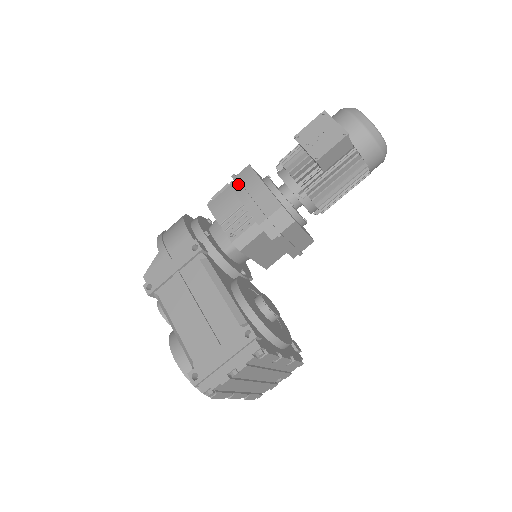
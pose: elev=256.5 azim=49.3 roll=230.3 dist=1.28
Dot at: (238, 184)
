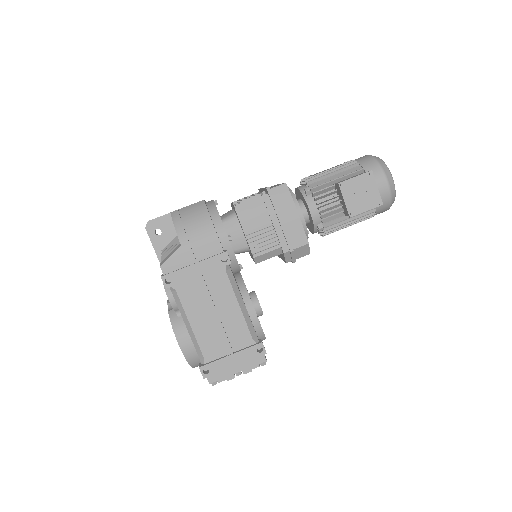
Dot at: (274, 203)
